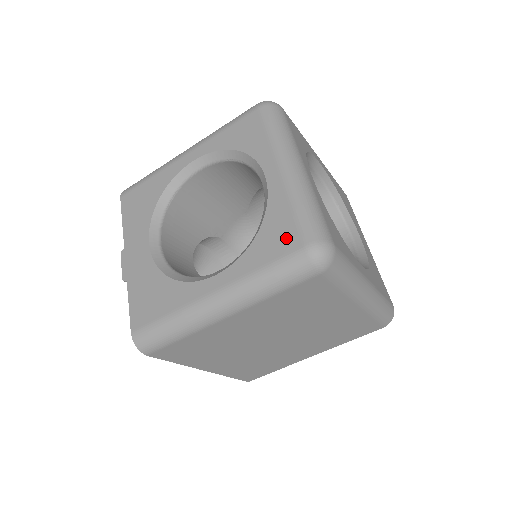
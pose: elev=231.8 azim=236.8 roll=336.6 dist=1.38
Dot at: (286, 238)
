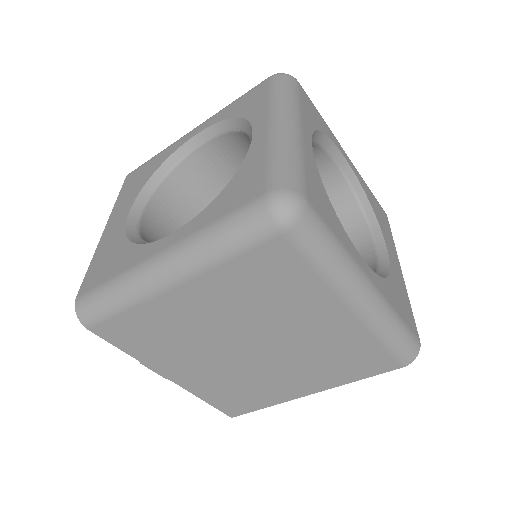
Dot at: (250, 188)
